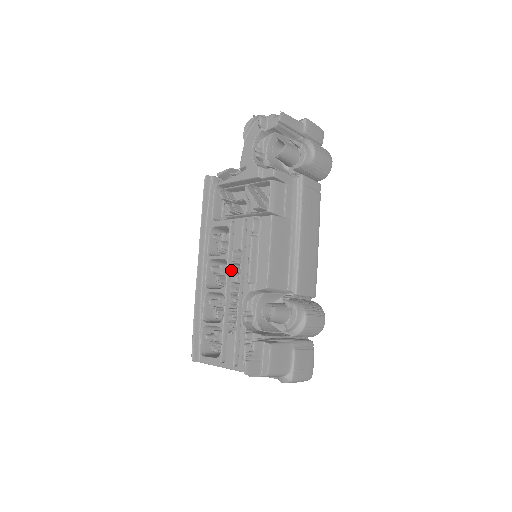
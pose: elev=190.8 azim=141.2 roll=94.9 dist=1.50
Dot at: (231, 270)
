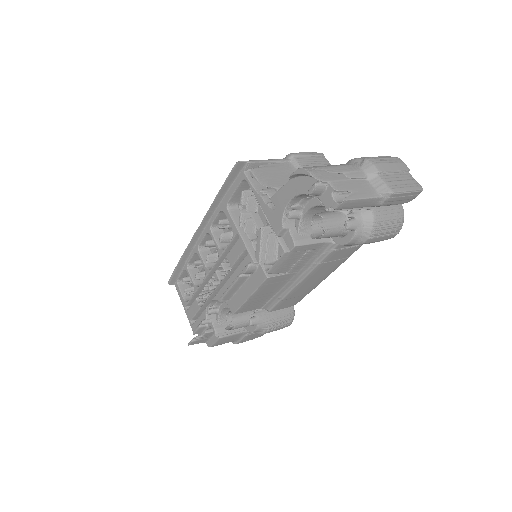
Dot at: (218, 267)
